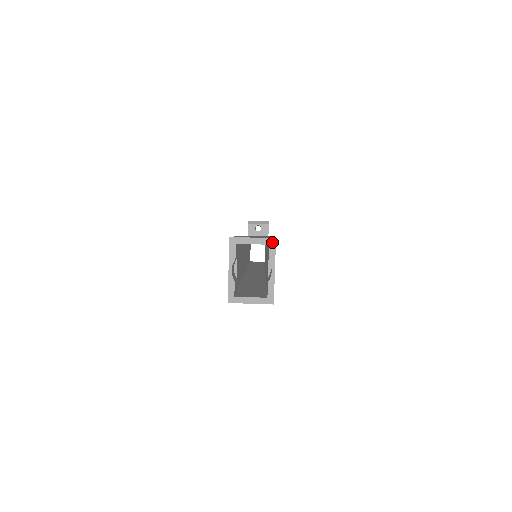
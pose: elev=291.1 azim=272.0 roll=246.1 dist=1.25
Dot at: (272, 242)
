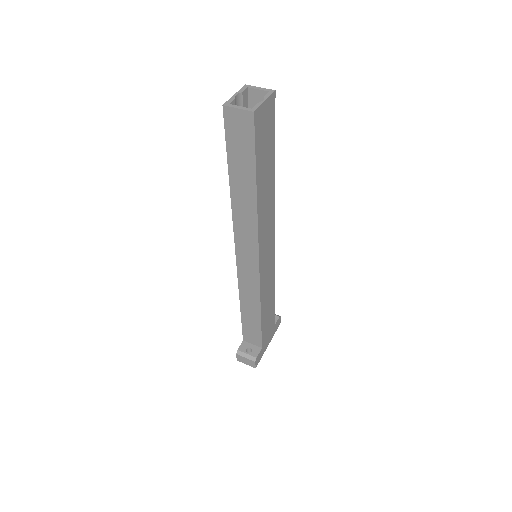
Dot at: (272, 91)
